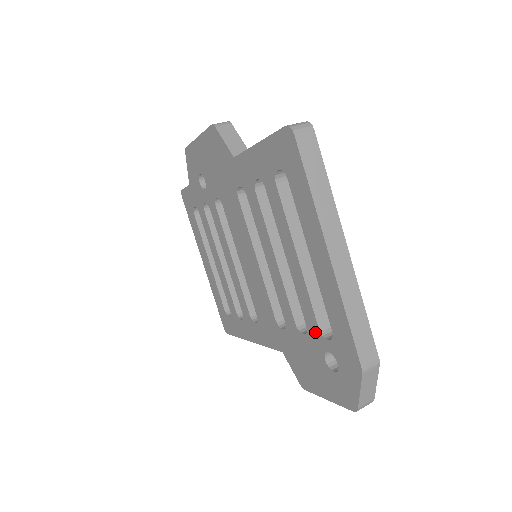
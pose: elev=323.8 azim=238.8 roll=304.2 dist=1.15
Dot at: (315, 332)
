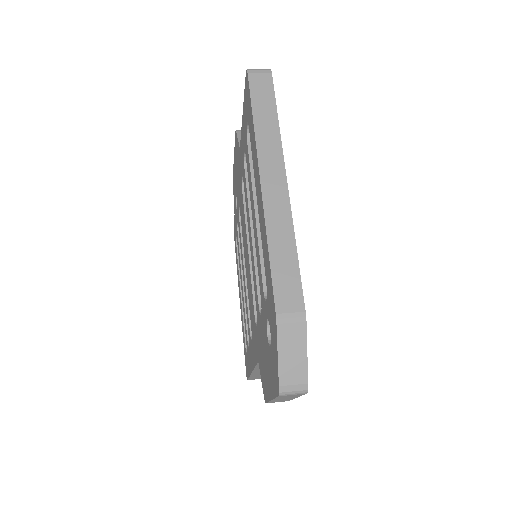
Dot at: (263, 300)
